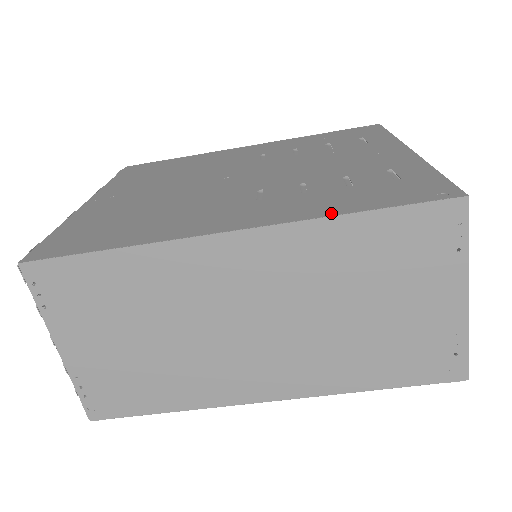
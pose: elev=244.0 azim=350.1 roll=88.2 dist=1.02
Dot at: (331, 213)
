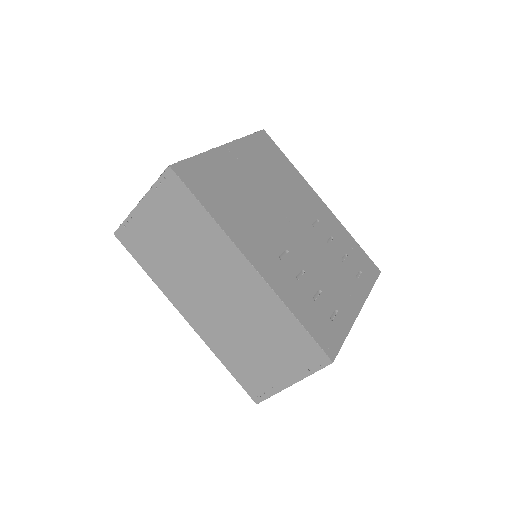
Dot at: (289, 306)
